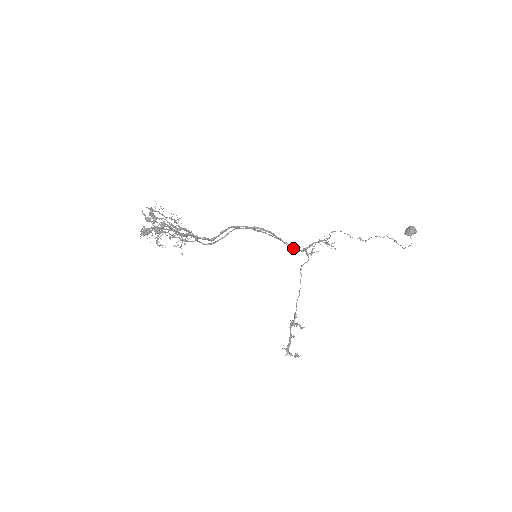
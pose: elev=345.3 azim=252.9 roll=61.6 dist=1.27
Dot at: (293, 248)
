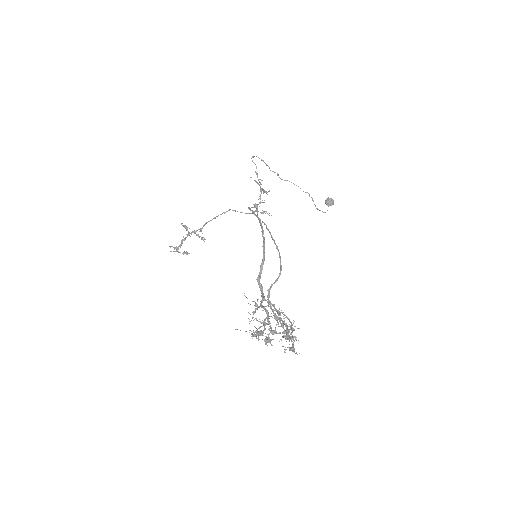
Dot at: occluded
